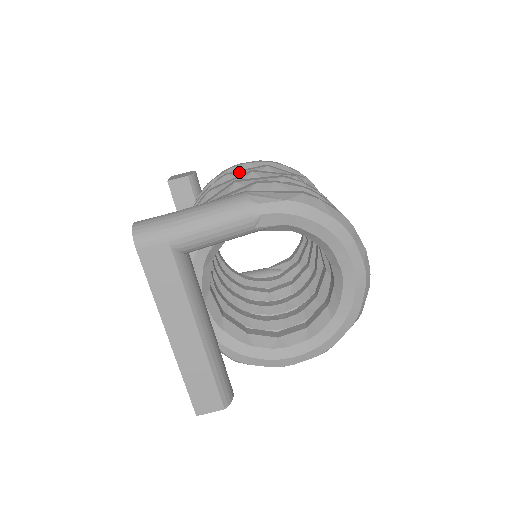
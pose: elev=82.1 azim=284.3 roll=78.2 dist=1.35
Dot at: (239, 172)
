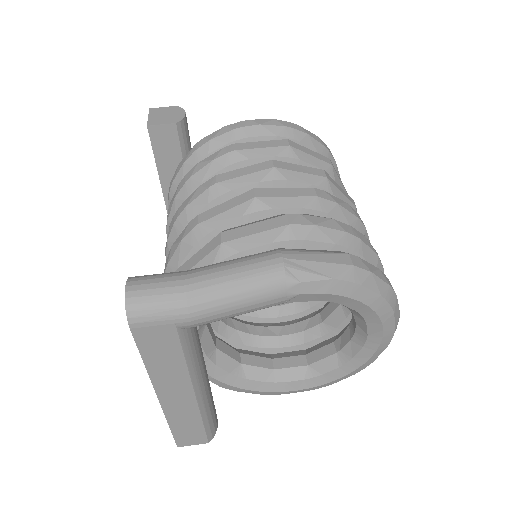
Dot at: (251, 149)
